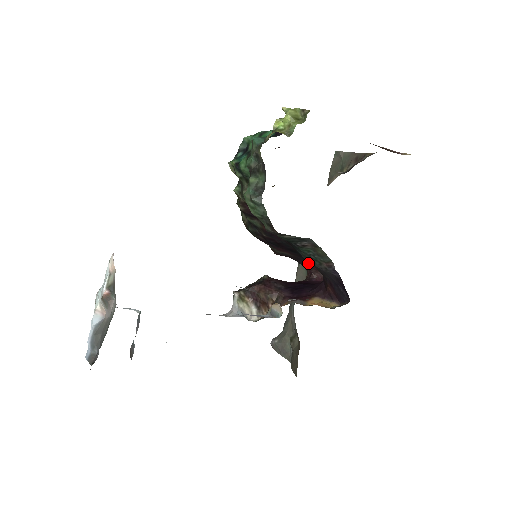
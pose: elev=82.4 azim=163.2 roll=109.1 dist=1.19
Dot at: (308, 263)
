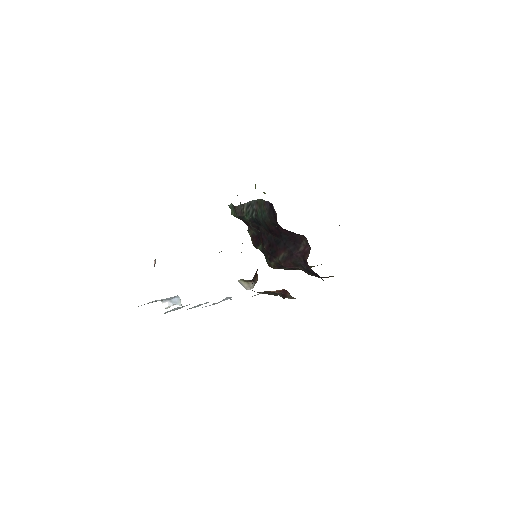
Dot at: (269, 225)
